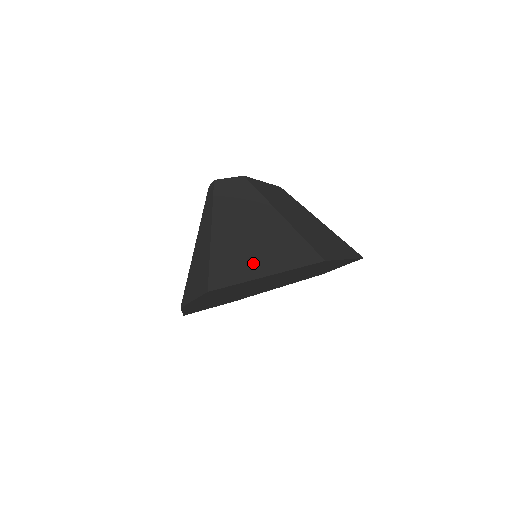
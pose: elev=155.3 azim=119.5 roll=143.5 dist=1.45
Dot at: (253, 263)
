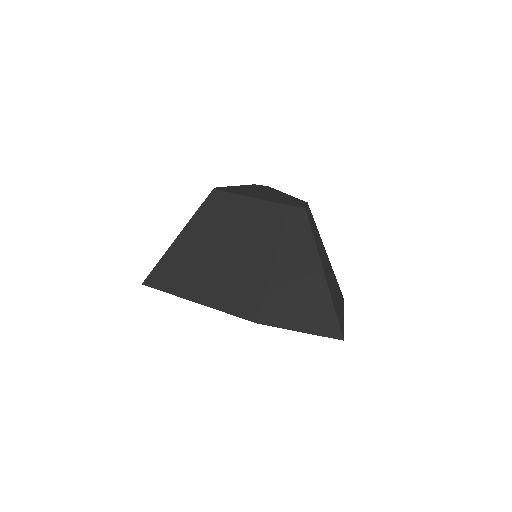
Dot at: (339, 306)
